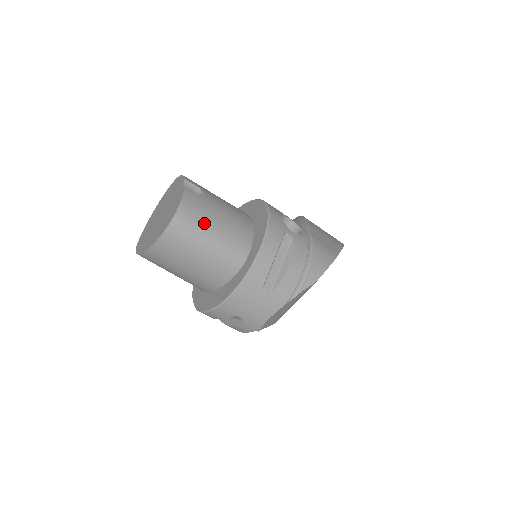
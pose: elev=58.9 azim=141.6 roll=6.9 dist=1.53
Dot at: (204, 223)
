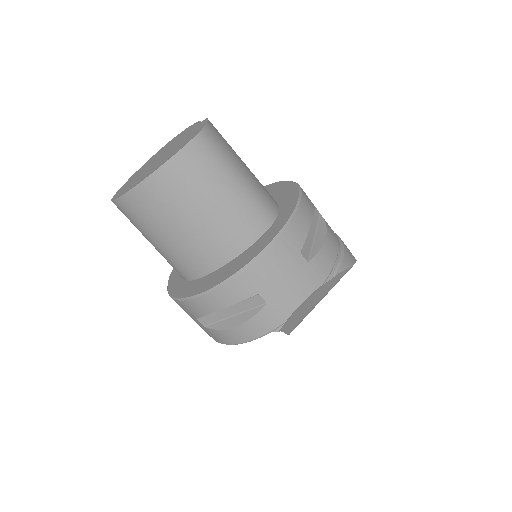
Dot at: (233, 156)
